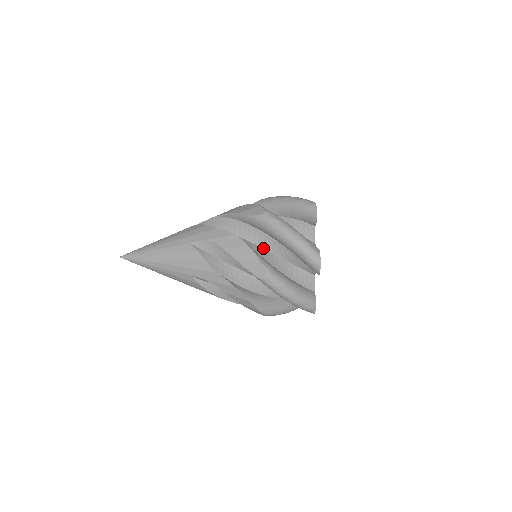
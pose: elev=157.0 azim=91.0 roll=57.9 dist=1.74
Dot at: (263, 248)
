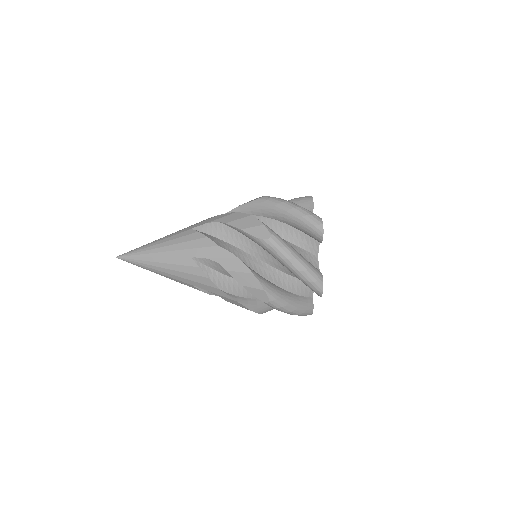
Dot at: occluded
